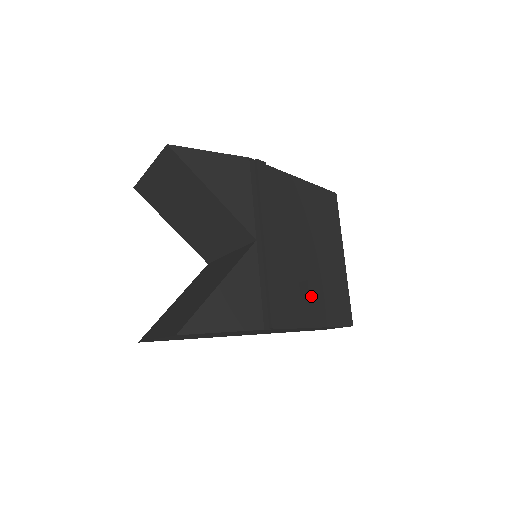
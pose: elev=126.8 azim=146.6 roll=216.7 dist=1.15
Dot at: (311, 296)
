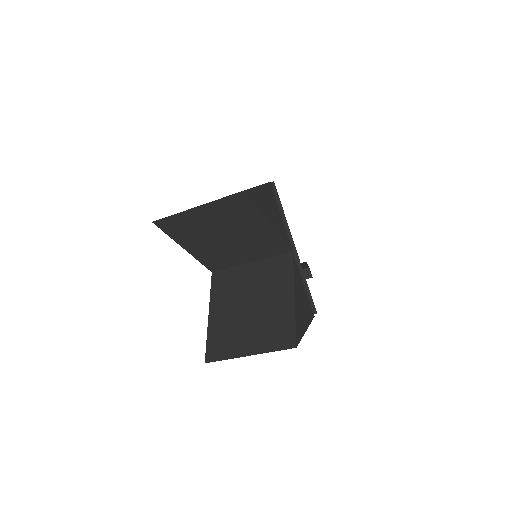
Dot at: occluded
